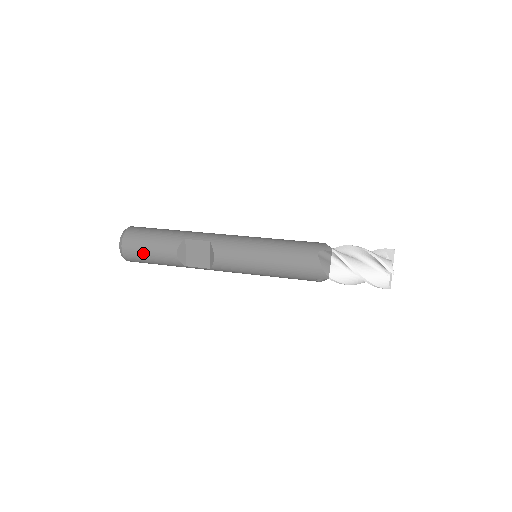
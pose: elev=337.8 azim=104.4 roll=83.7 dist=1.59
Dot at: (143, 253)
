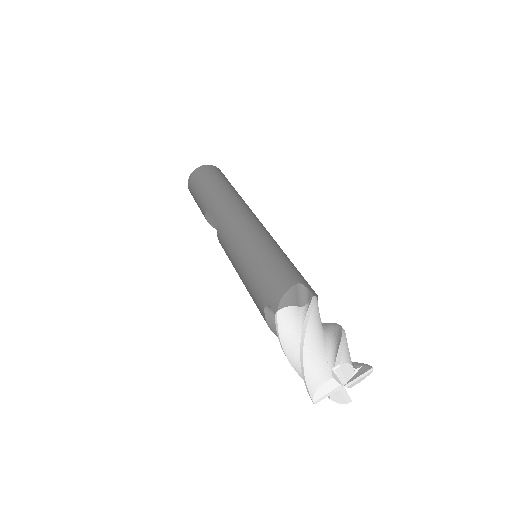
Dot at: occluded
